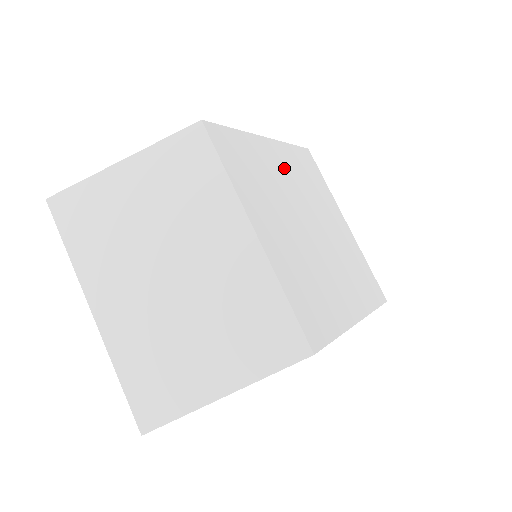
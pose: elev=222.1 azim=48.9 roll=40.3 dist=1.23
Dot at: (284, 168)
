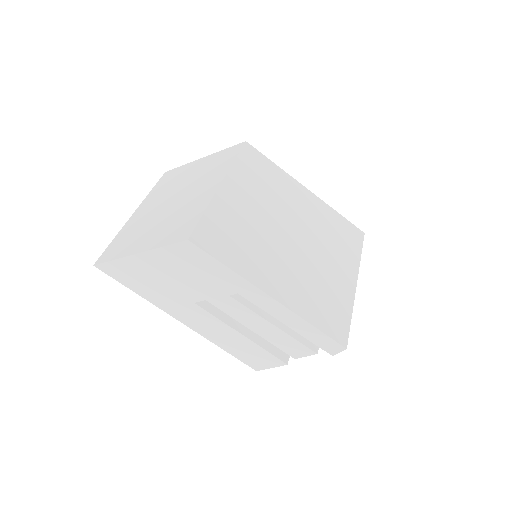
Dot at: (307, 207)
